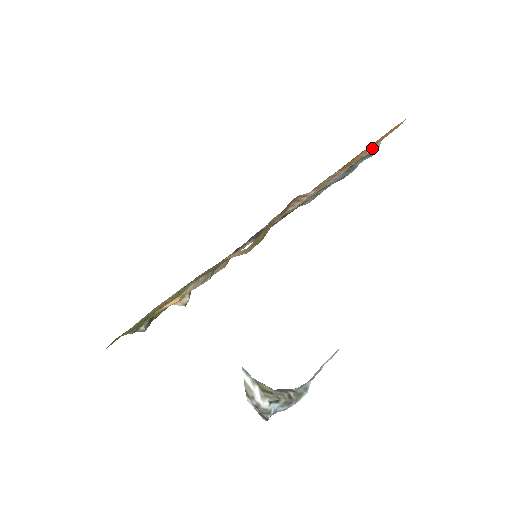
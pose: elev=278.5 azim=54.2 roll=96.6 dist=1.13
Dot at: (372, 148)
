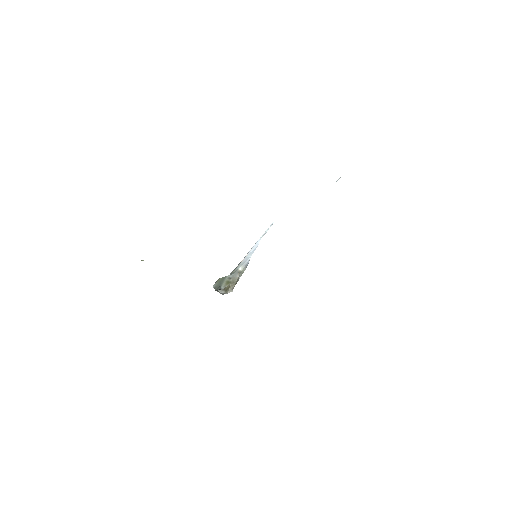
Dot at: occluded
